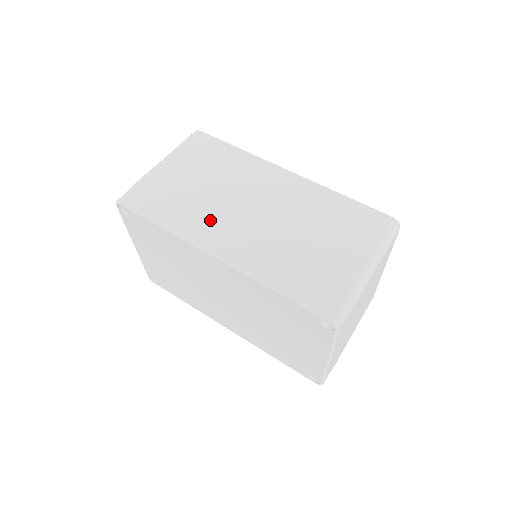
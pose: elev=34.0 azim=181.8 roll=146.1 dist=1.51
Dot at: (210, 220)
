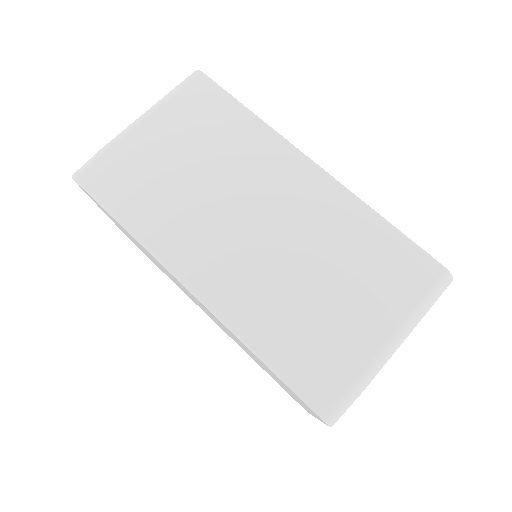
Dot at: (191, 230)
